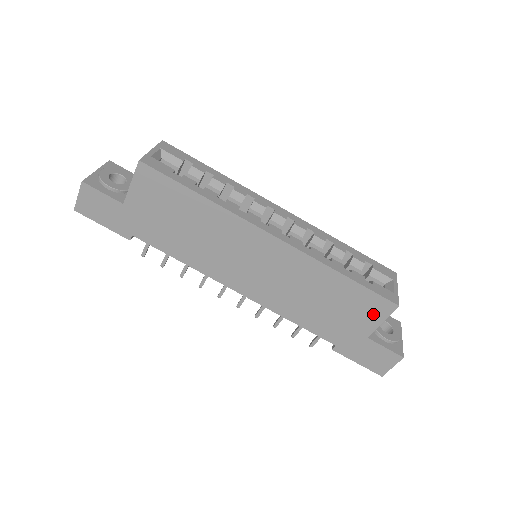
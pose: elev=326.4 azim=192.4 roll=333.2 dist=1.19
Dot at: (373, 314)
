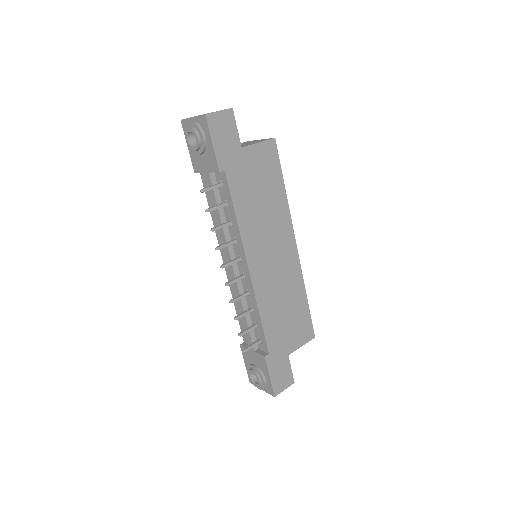
Dot at: (302, 337)
